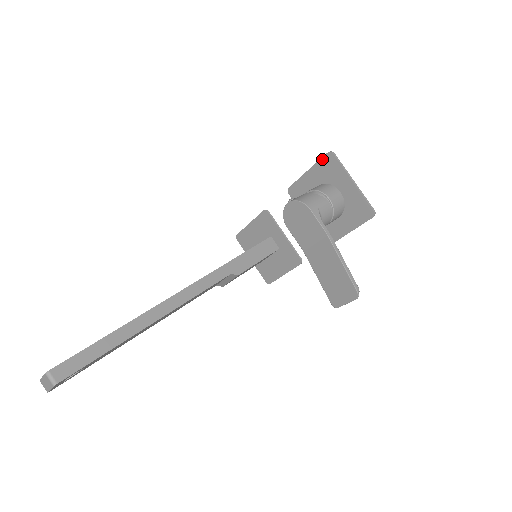
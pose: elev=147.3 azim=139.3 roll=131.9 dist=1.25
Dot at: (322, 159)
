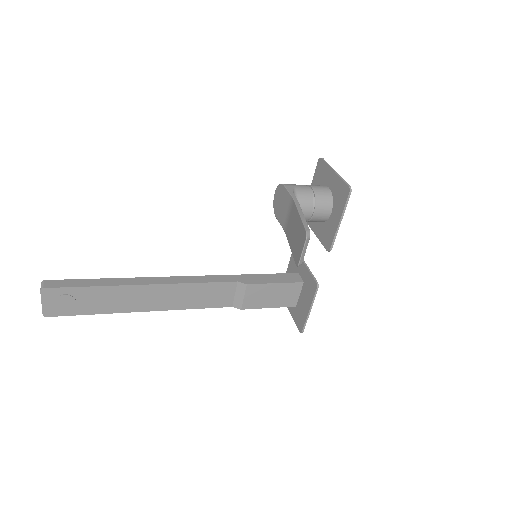
Dot at: (316, 168)
